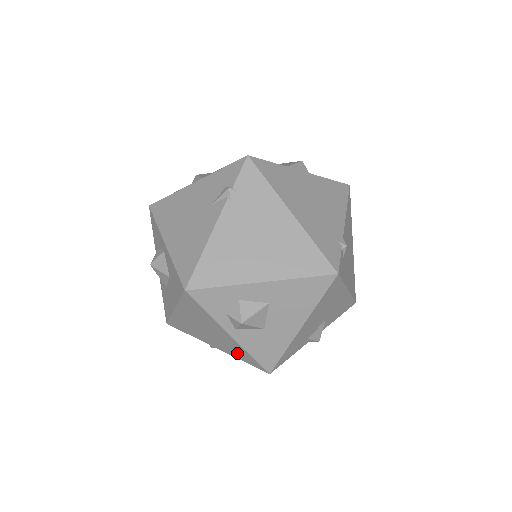
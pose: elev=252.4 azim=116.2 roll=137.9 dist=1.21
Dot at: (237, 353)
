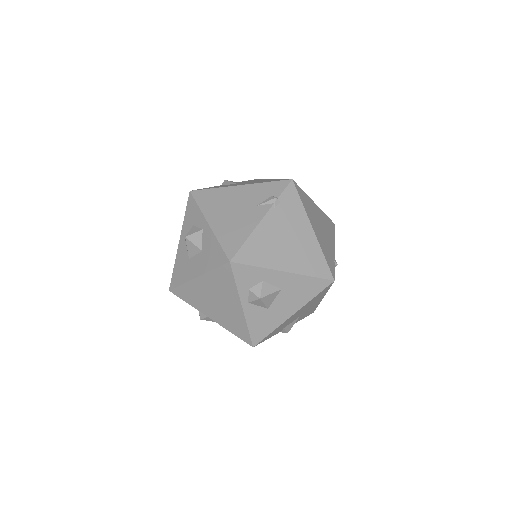
Dot at: (233, 325)
